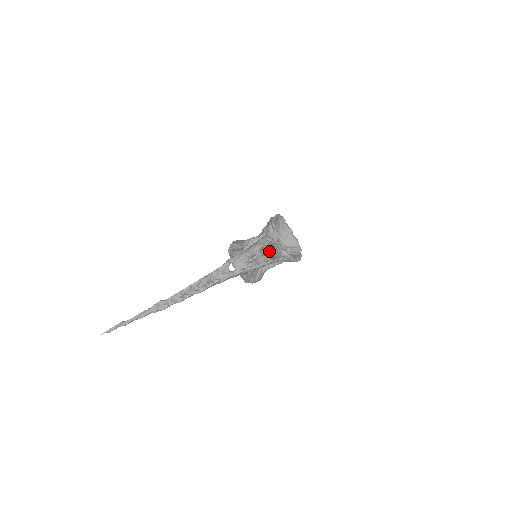
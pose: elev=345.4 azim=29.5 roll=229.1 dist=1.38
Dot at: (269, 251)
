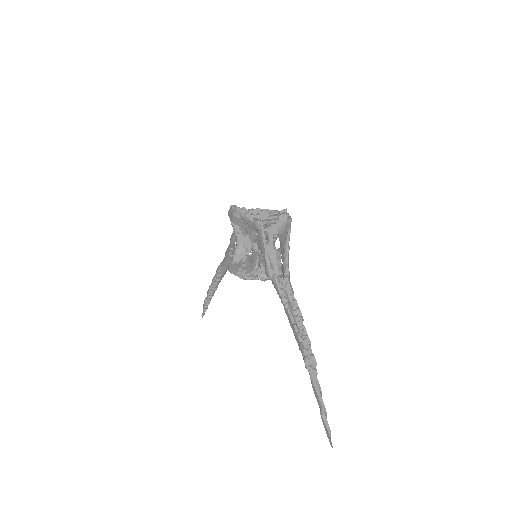
Dot at: (267, 234)
